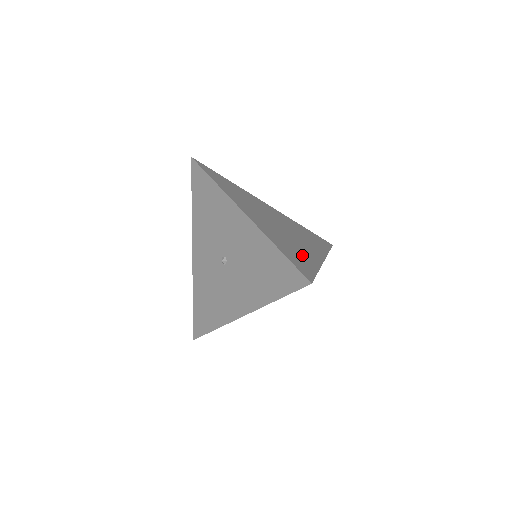
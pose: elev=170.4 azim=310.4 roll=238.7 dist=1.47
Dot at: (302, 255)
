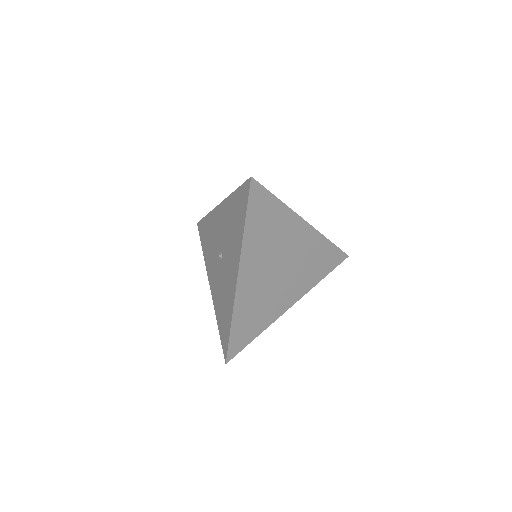
Dot at: occluded
